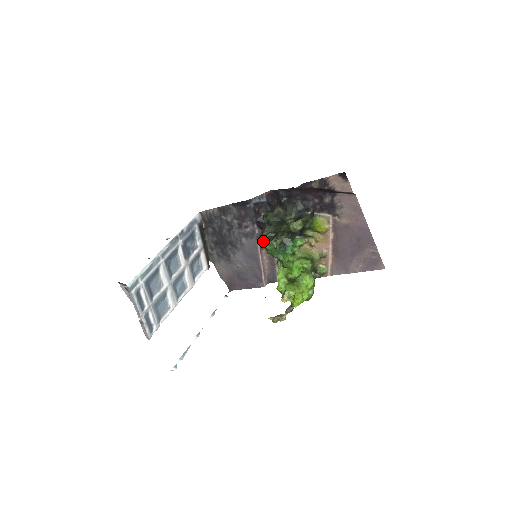
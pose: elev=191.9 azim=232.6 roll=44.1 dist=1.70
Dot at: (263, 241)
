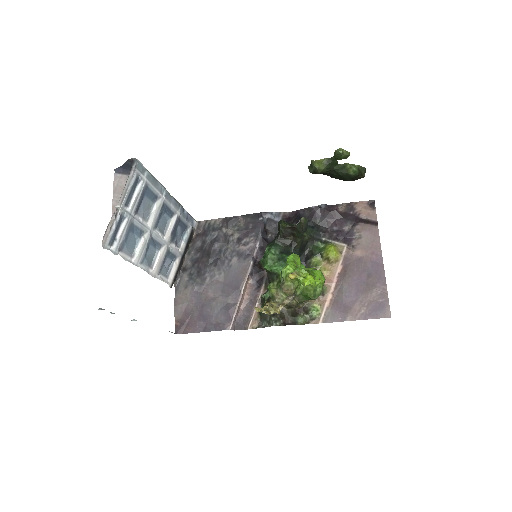
Dot at: (318, 164)
